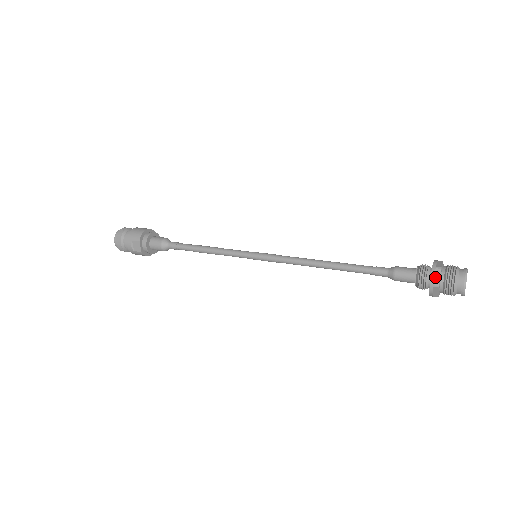
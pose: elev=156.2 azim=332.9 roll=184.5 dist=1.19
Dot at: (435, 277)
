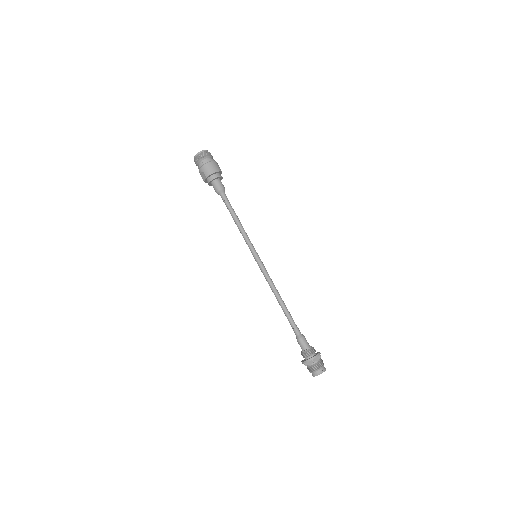
Dot at: (308, 362)
